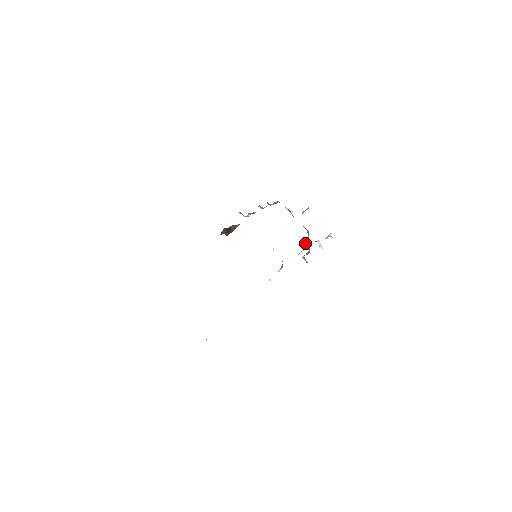
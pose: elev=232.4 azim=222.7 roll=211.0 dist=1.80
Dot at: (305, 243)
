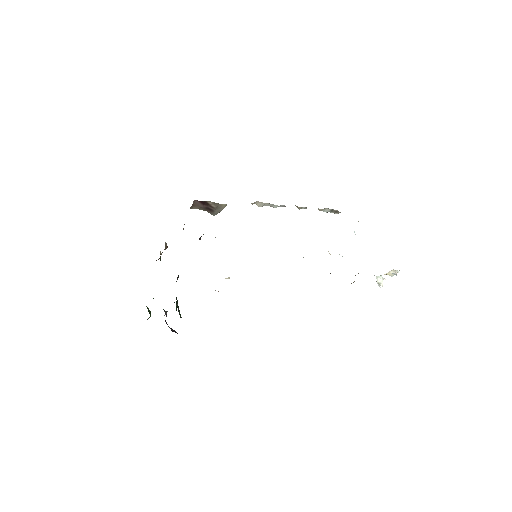
Dot at: occluded
